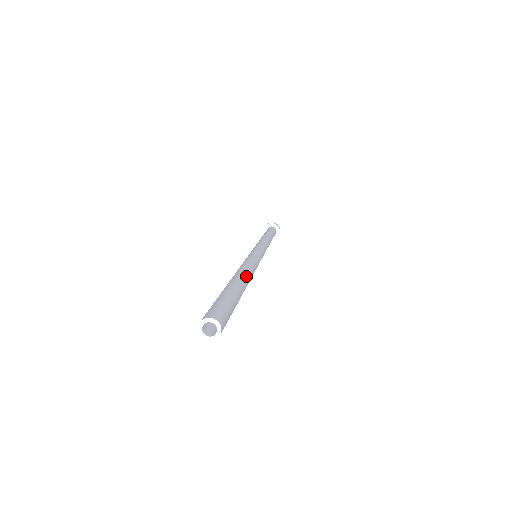
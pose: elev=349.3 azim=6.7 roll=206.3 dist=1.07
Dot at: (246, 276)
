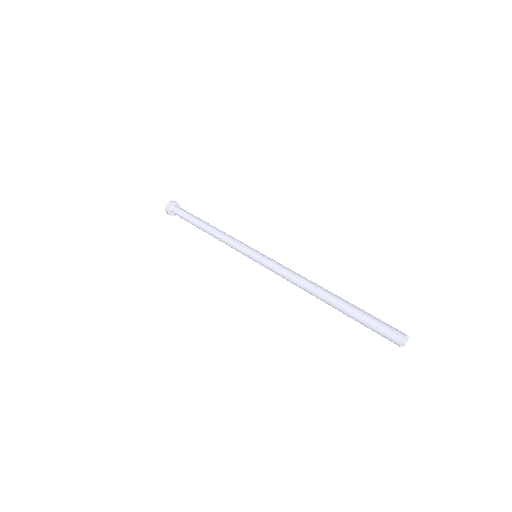
Dot at: (320, 287)
